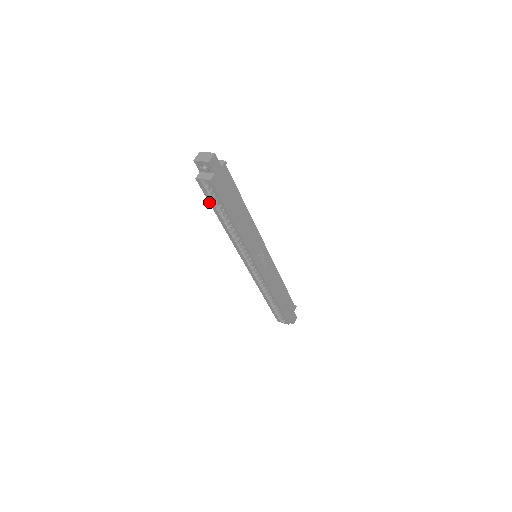
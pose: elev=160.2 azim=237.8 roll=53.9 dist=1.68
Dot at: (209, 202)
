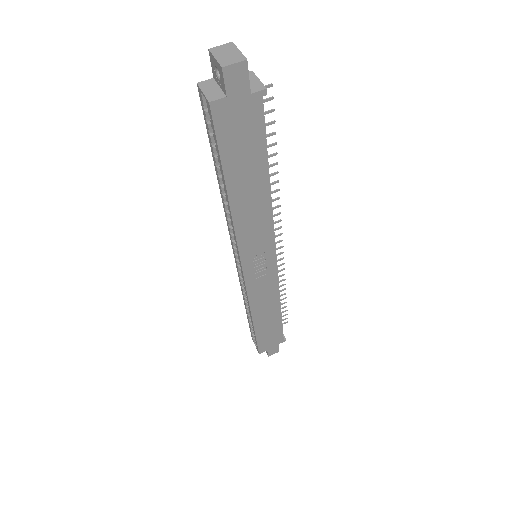
Dot at: (209, 138)
